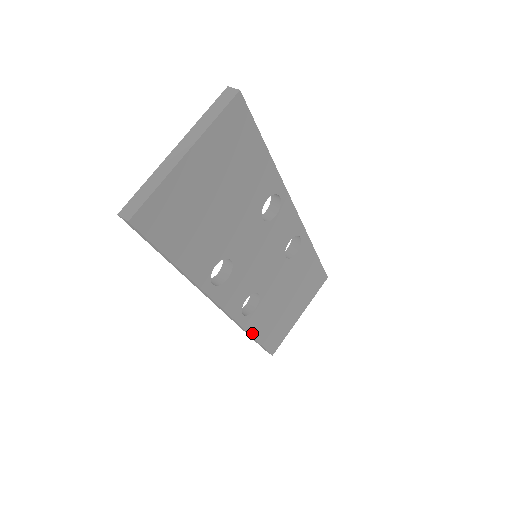
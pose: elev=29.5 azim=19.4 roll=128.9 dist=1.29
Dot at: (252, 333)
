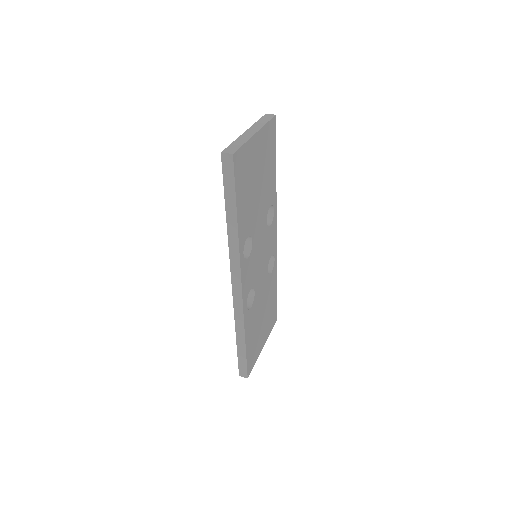
Dot at: (245, 334)
